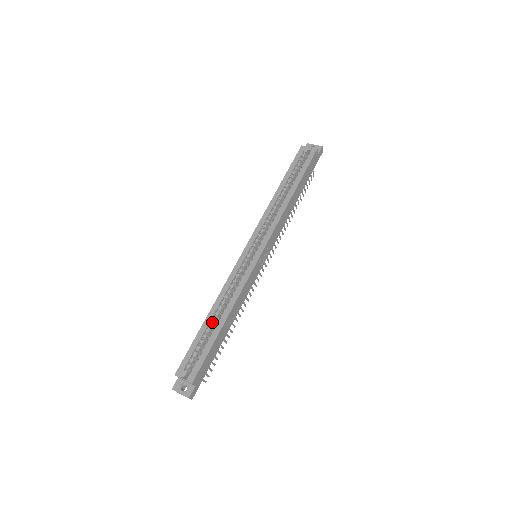
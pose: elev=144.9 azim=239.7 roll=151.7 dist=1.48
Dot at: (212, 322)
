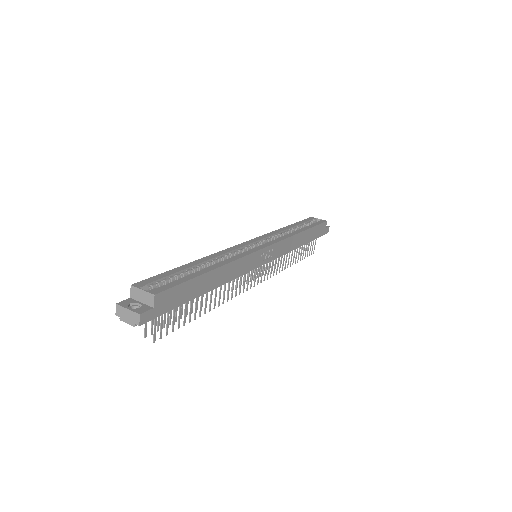
Dot at: (196, 270)
